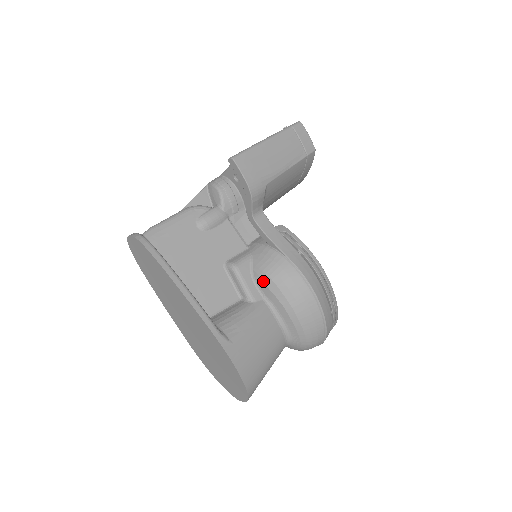
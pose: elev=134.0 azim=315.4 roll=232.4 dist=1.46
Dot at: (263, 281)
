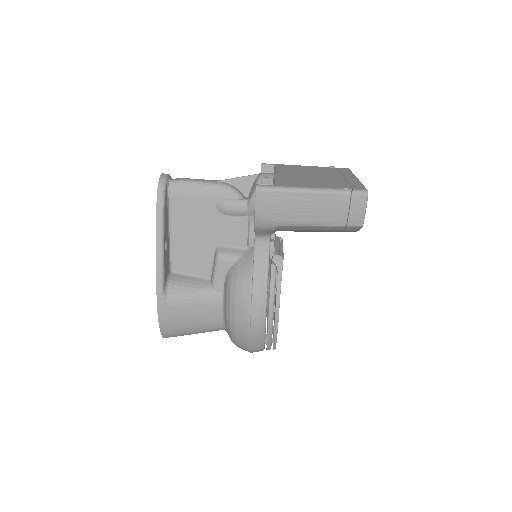
Dot at: (227, 285)
